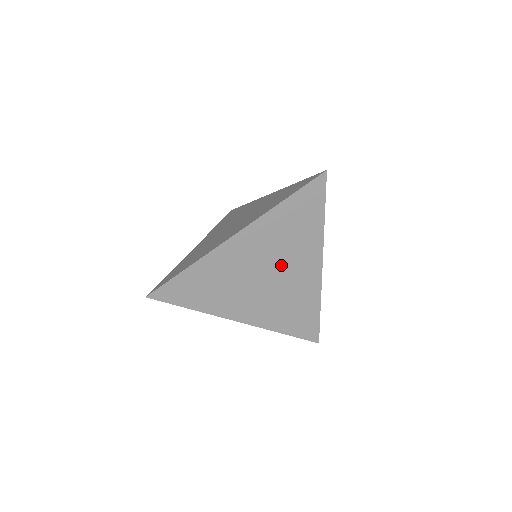
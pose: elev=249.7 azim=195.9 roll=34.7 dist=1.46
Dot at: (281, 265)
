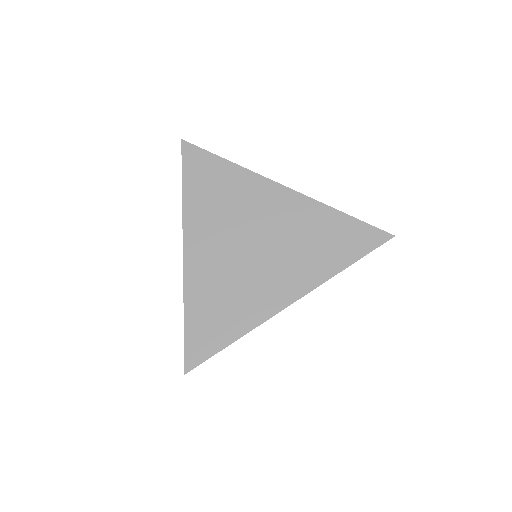
Dot at: occluded
